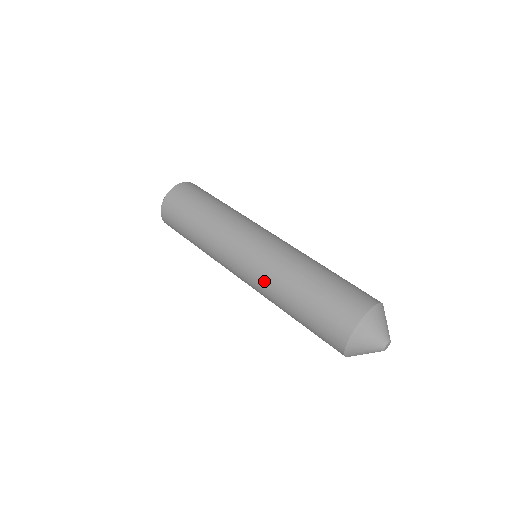
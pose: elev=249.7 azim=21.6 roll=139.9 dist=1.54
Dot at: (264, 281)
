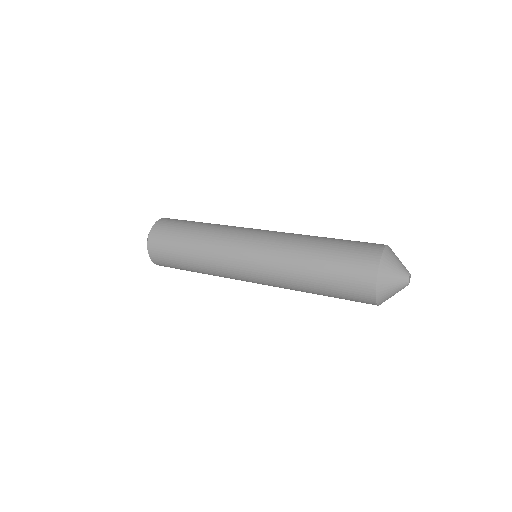
Dot at: (280, 245)
